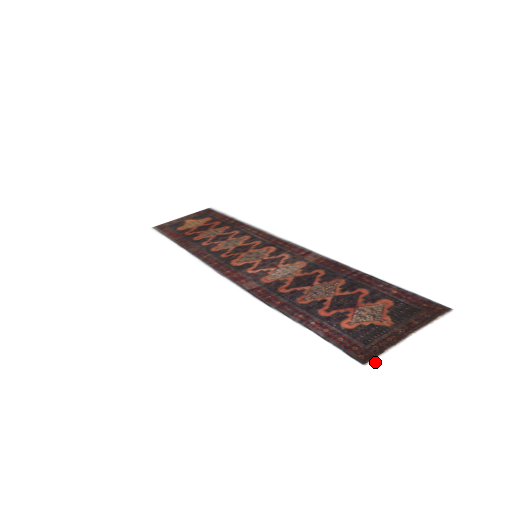
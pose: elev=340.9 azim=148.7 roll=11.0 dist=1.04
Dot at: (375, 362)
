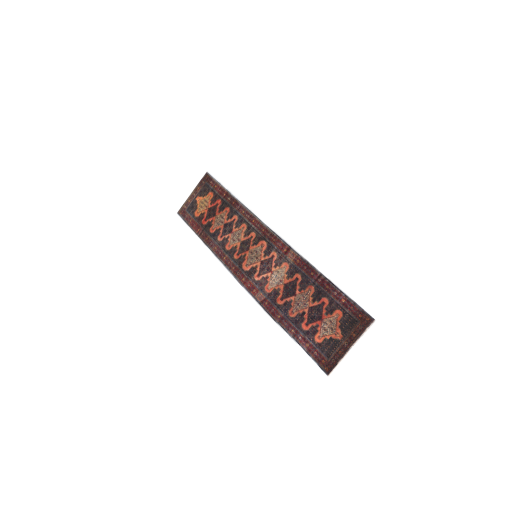
Dot at: (333, 373)
